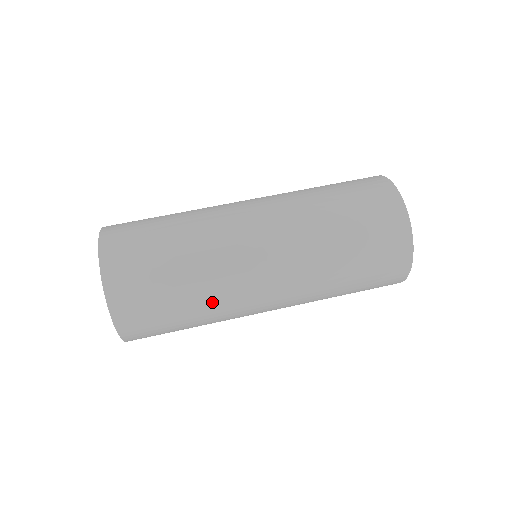
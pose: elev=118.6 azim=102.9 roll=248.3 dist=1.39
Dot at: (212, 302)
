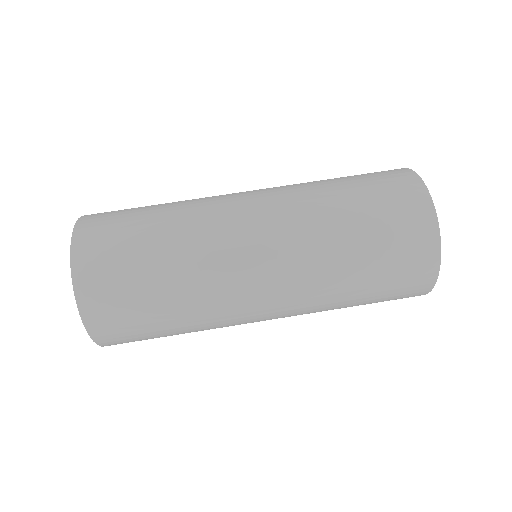
Dot at: (205, 329)
